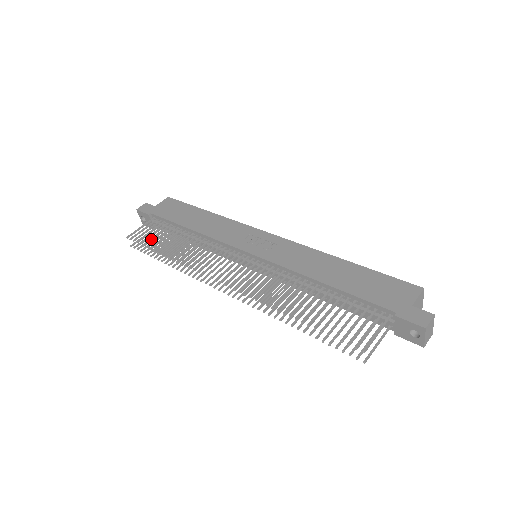
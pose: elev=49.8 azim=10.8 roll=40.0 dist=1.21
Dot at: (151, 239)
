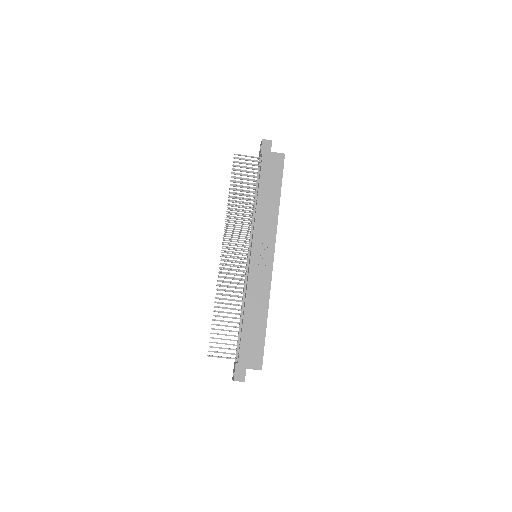
Dot at: (240, 174)
